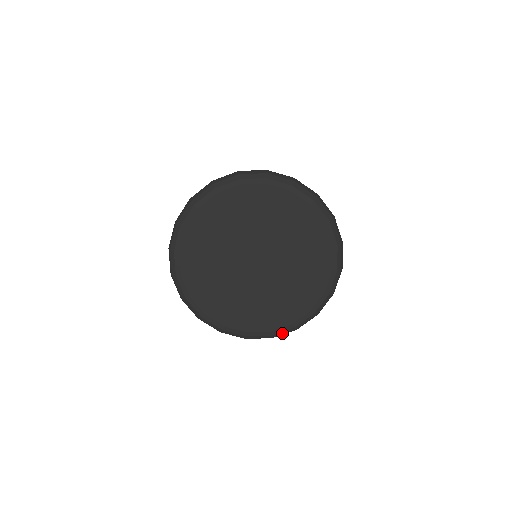
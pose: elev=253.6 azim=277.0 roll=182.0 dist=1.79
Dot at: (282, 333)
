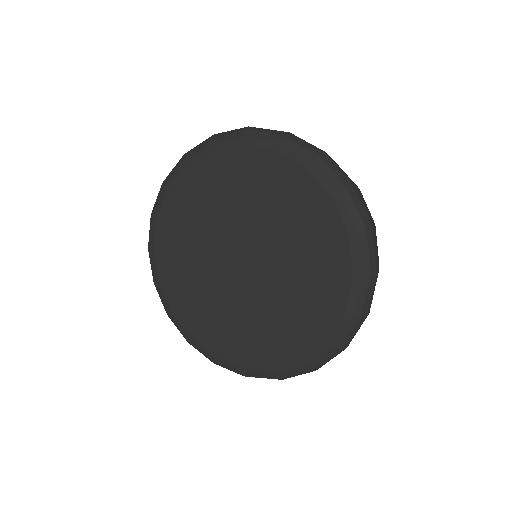
Dot at: (346, 333)
